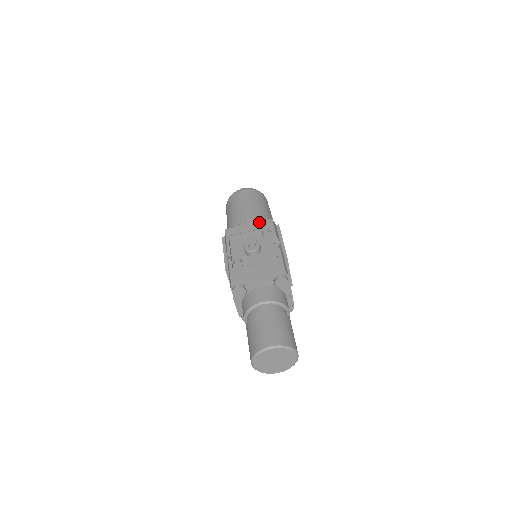
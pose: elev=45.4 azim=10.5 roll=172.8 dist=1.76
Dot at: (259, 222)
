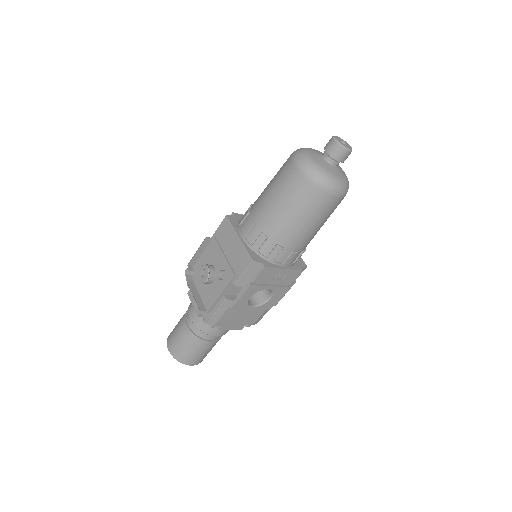
Dot at: (244, 248)
